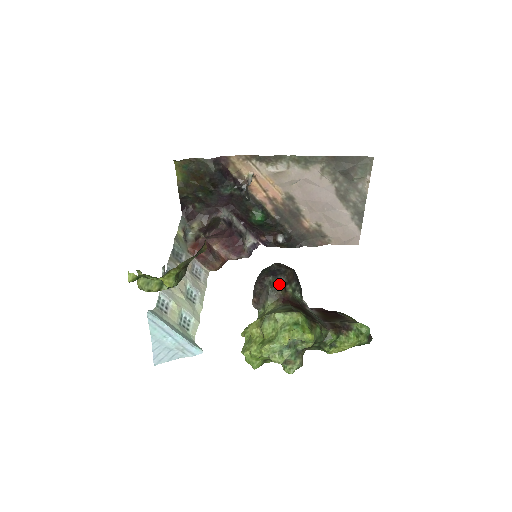
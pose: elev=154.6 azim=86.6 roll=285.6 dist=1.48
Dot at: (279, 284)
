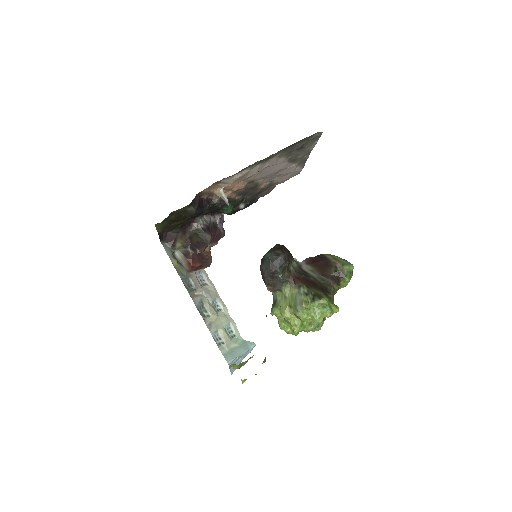
Dot at: (286, 271)
